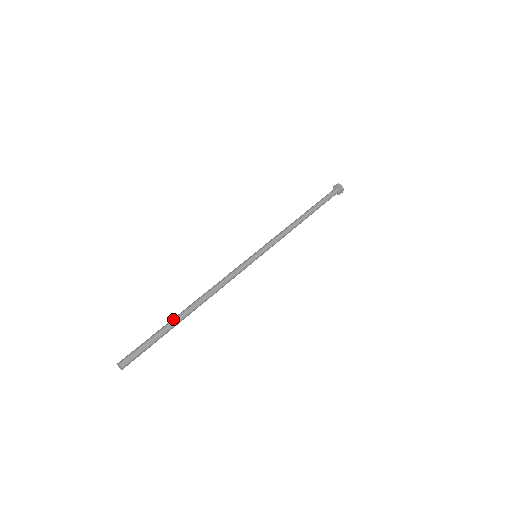
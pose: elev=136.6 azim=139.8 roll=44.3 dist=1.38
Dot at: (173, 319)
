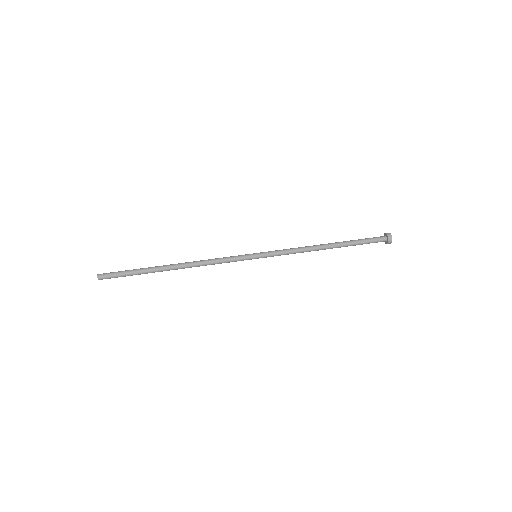
Dot at: (154, 267)
